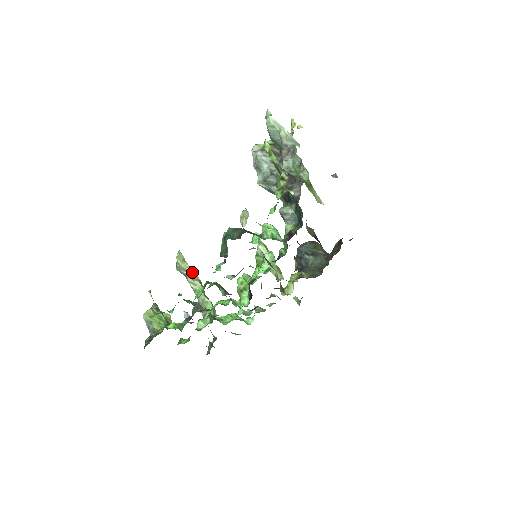
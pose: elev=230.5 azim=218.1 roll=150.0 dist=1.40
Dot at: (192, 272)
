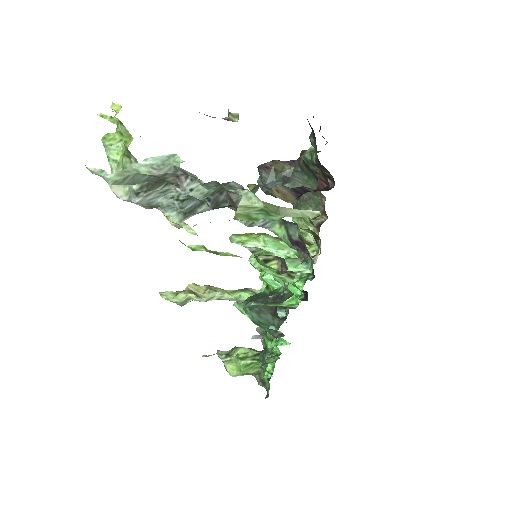
Dot at: (193, 291)
